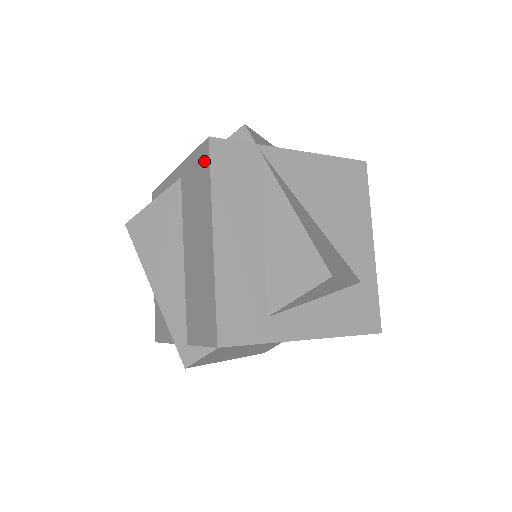
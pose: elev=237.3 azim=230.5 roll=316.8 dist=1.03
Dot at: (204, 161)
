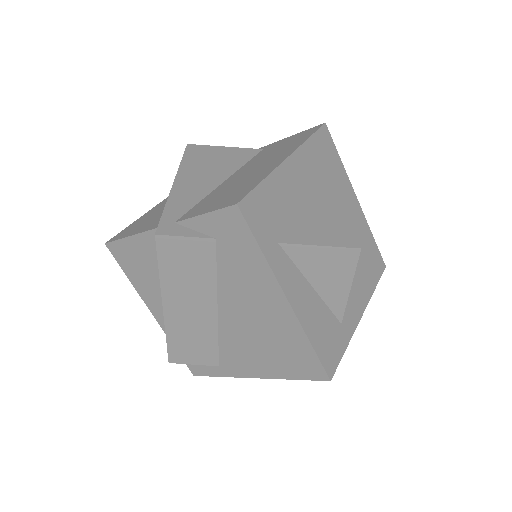
Dot at: (309, 132)
